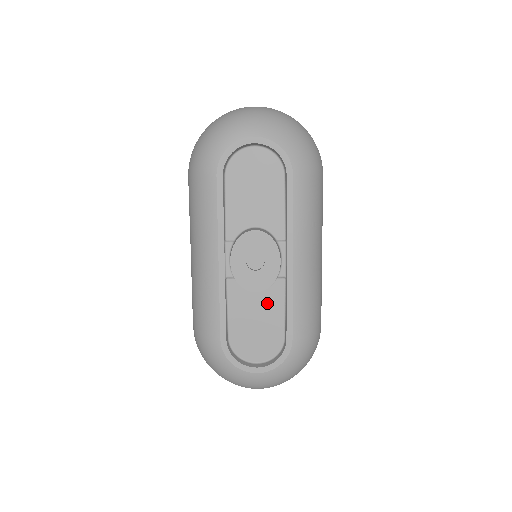
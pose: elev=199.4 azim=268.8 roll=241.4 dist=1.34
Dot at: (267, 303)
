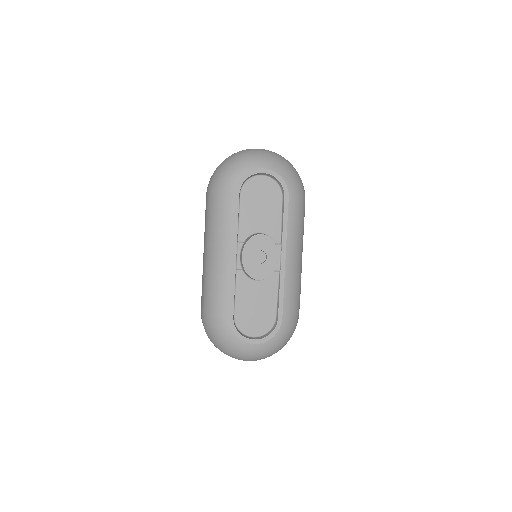
Dot at: (265, 290)
